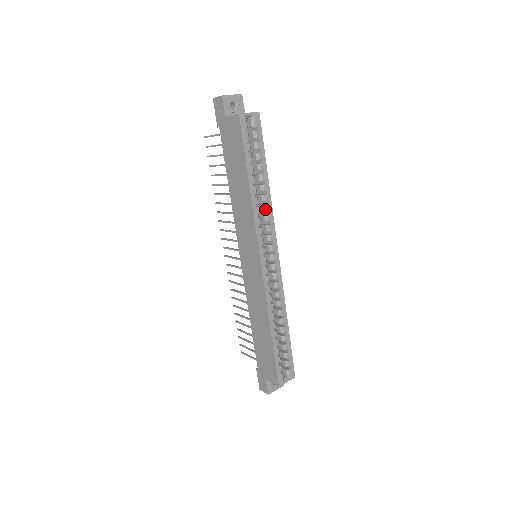
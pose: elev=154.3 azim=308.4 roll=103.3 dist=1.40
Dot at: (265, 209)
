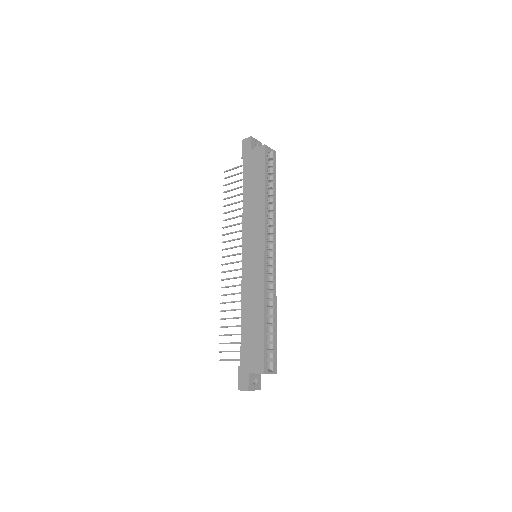
Dot at: (271, 216)
